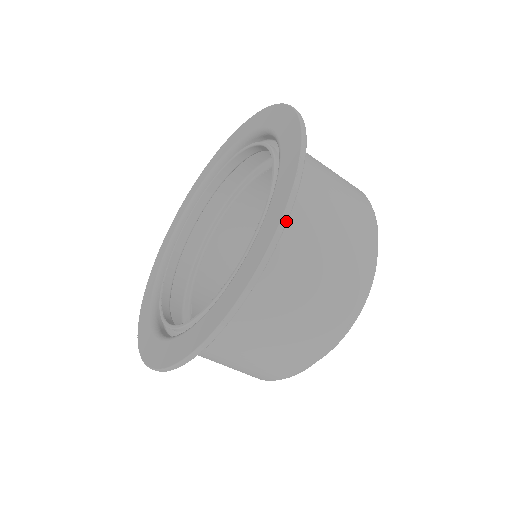
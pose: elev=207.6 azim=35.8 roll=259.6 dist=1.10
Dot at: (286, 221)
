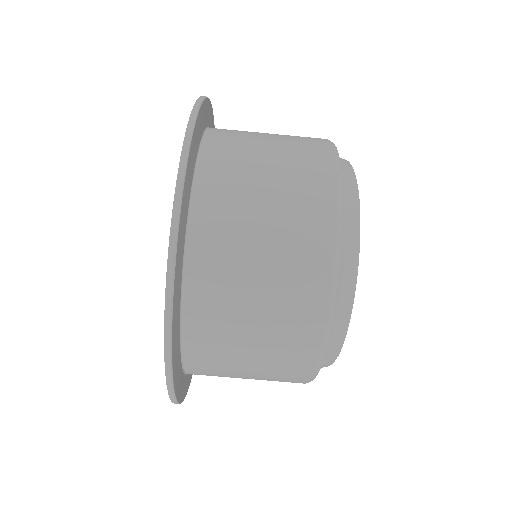
Dot at: (169, 333)
